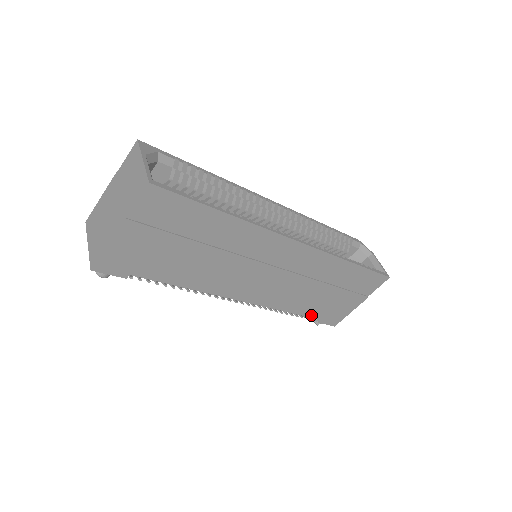
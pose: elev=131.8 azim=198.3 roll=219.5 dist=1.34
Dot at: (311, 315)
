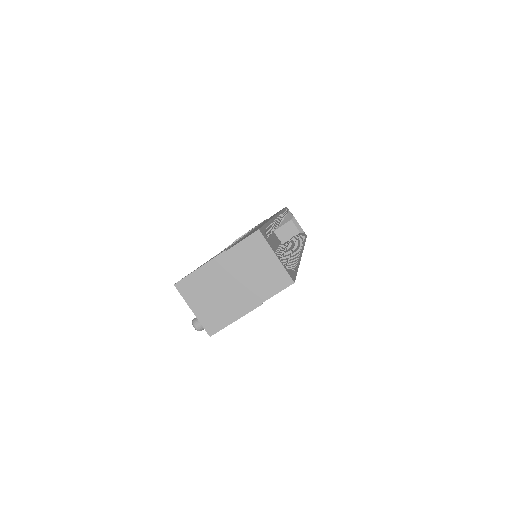
Dot at: occluded
